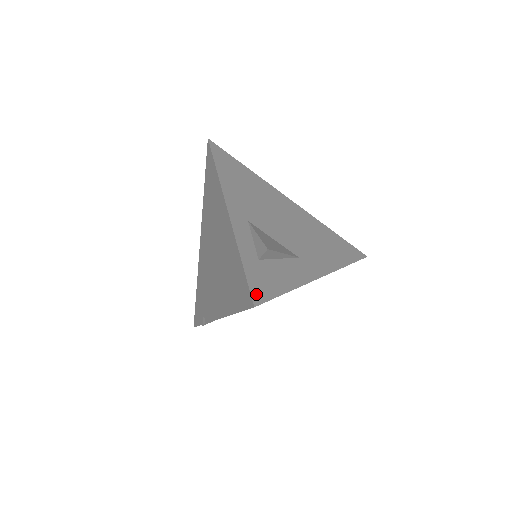
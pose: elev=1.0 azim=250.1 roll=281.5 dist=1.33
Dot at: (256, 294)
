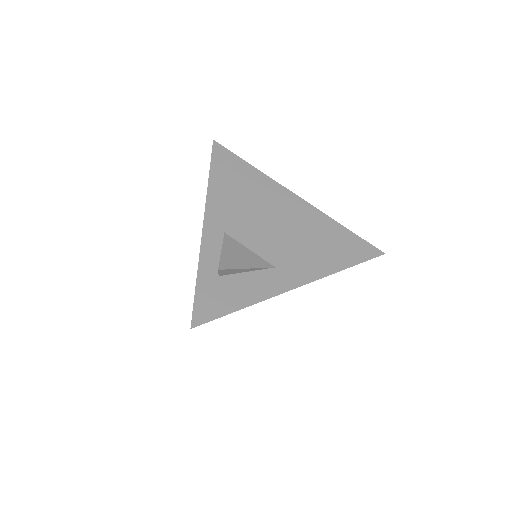
Dot at: (199, 315)
